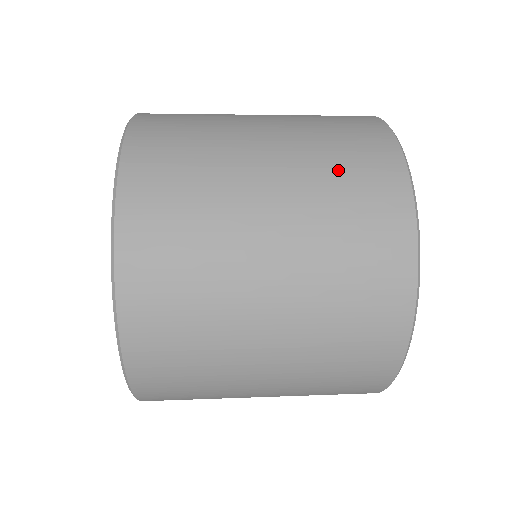
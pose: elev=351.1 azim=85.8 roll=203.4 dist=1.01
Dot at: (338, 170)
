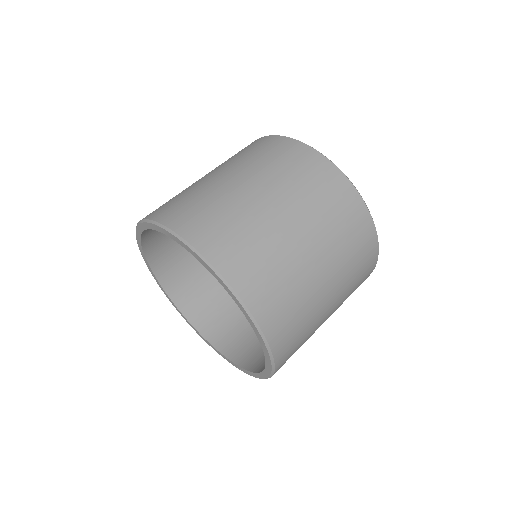
Dot at: (292, 173)
